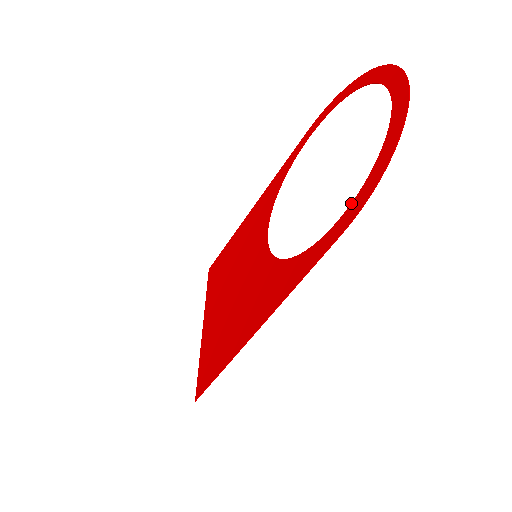
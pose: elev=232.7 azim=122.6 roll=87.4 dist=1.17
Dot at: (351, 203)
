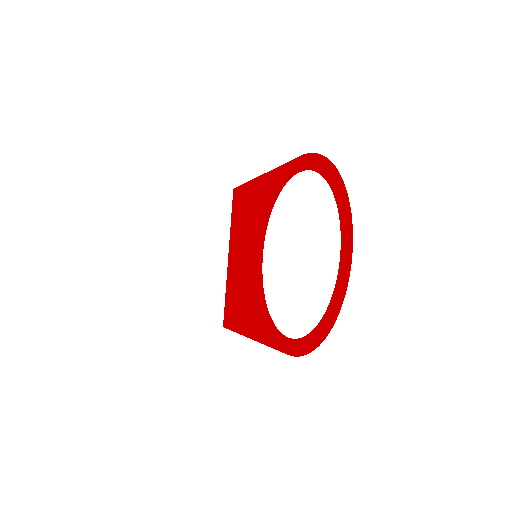
Dot at: (296, 339)
